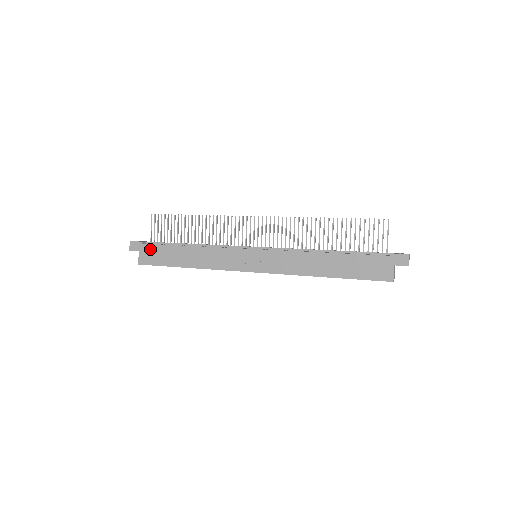
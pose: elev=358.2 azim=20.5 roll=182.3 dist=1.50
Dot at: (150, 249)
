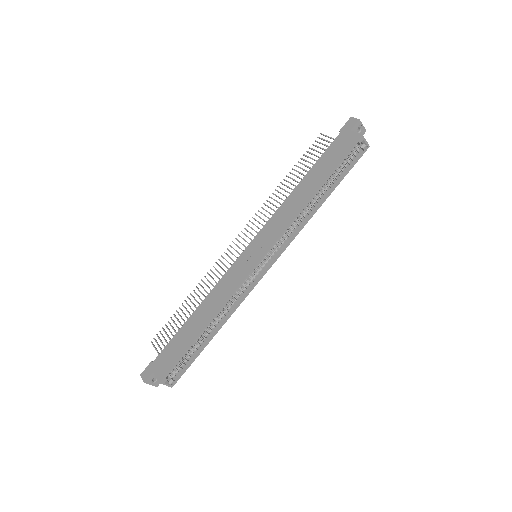
Dot at: (162, 357)
